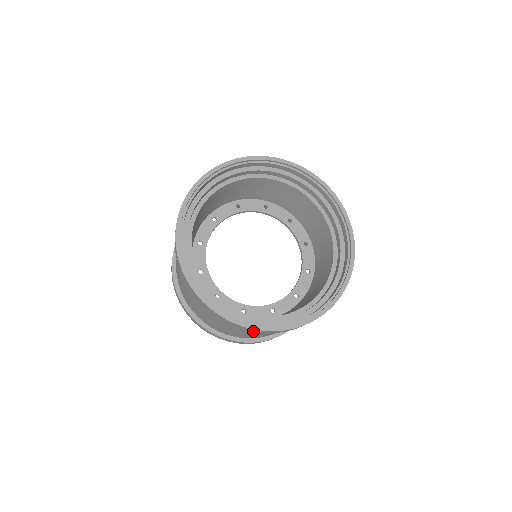
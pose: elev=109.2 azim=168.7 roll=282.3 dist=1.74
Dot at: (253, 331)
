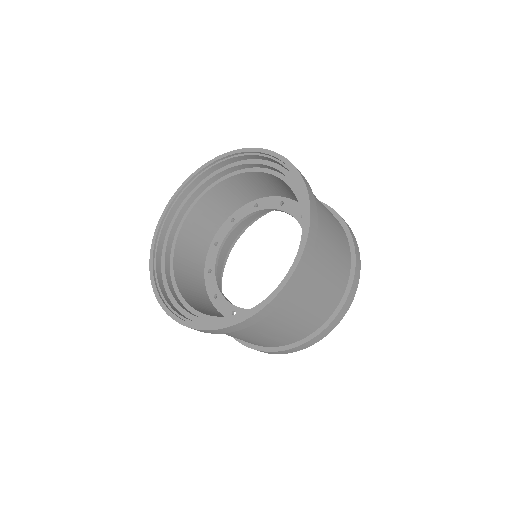
Dot at: occluded
